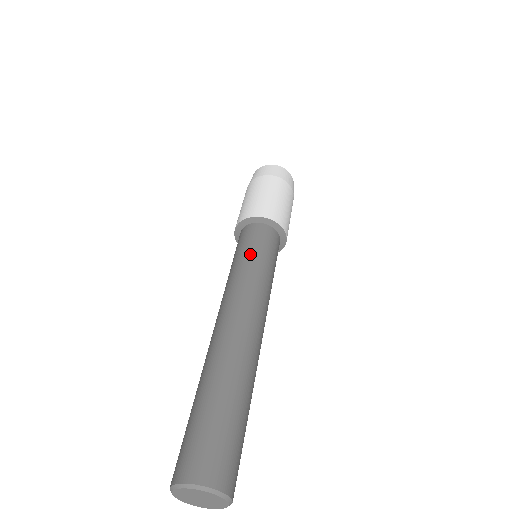
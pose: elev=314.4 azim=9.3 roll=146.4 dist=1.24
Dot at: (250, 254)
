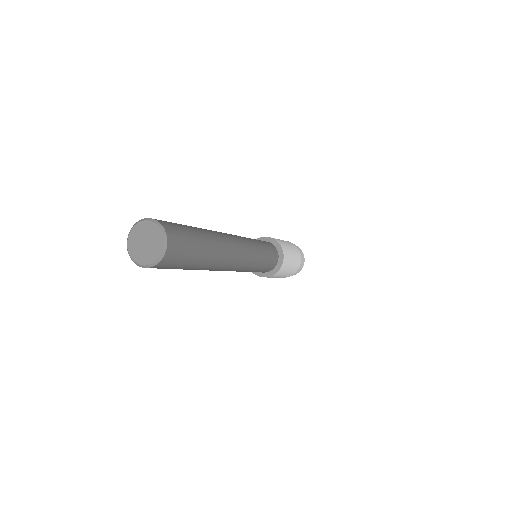
Dot at: (262, 244)
